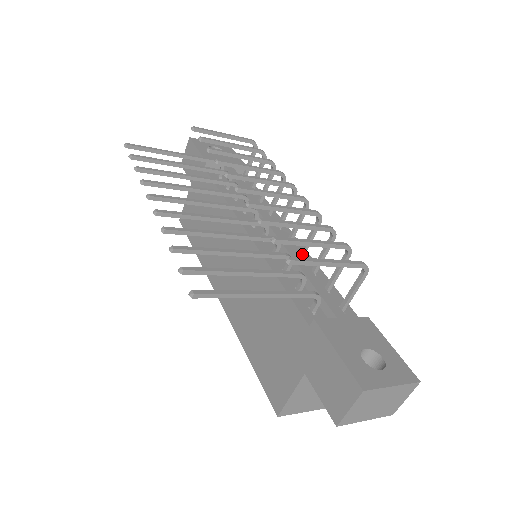
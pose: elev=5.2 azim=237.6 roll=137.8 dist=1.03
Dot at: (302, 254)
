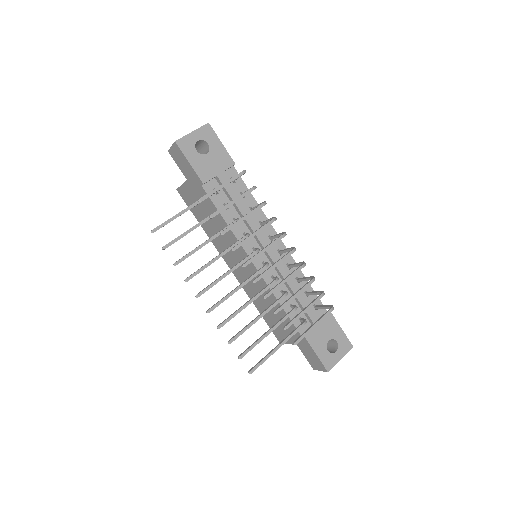
Dot at: (290, 268)
